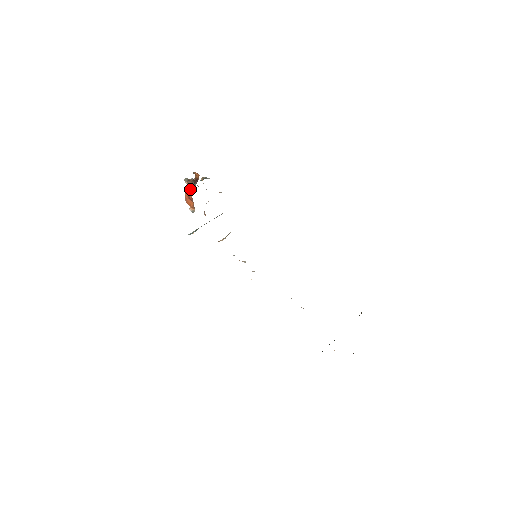
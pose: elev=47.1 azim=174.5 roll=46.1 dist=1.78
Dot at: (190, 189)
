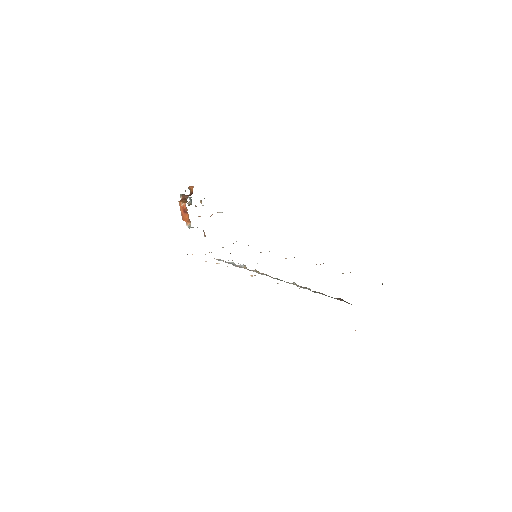
Dot at: (184, 201)
